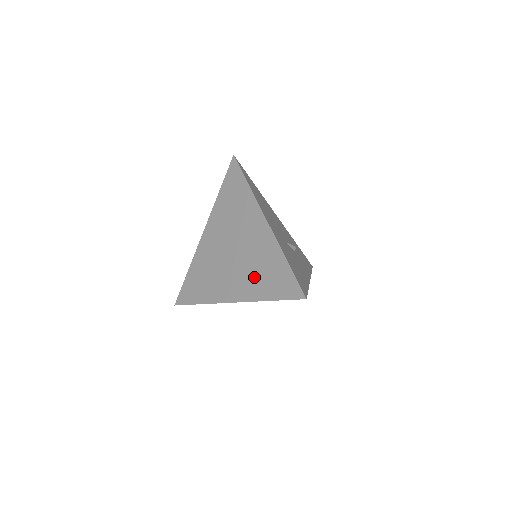
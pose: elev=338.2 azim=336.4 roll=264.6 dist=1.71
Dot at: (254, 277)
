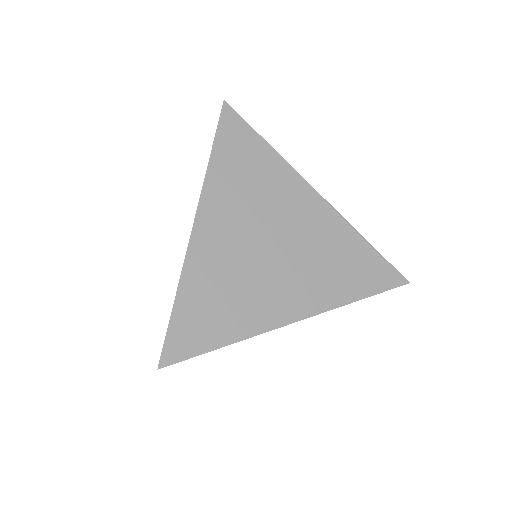
Dot at: (325, 274)
